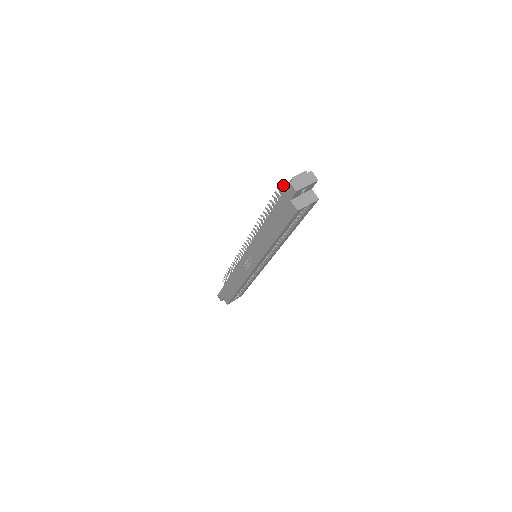
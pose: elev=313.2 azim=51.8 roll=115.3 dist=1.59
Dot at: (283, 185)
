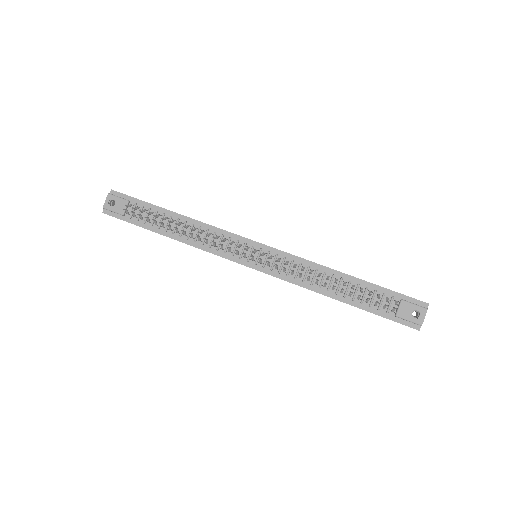
Dot at: (396, 309)
